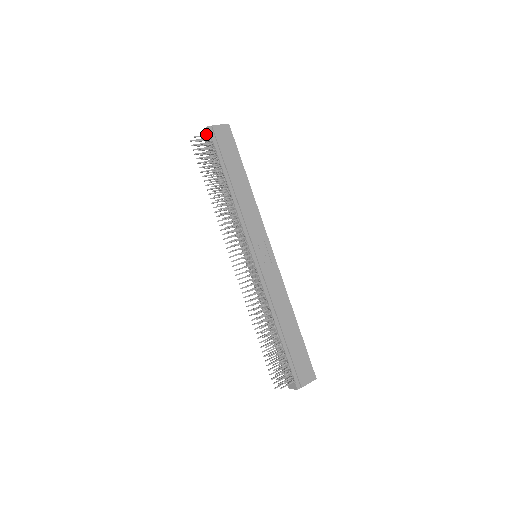
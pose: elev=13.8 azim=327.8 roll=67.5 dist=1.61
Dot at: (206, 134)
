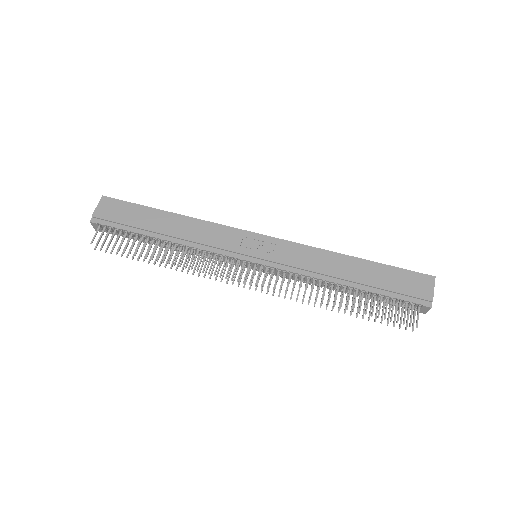
Dot at: (97, 228)
